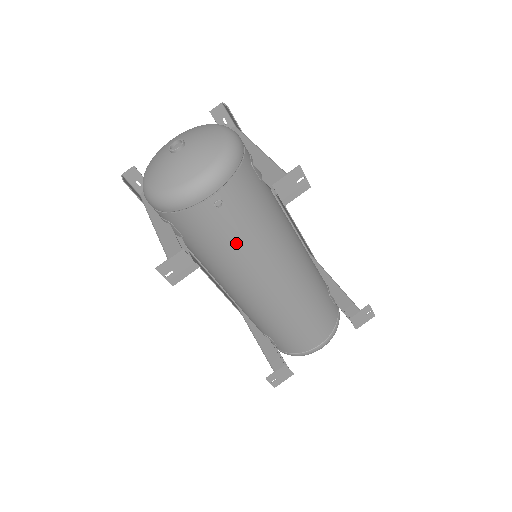
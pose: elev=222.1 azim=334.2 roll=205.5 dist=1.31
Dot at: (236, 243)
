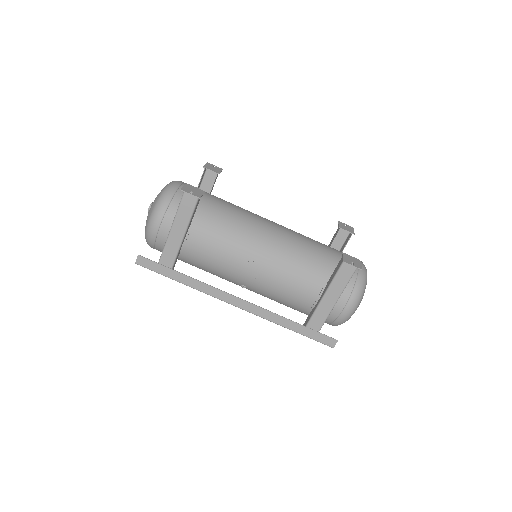
Dot at: (219, 204)
